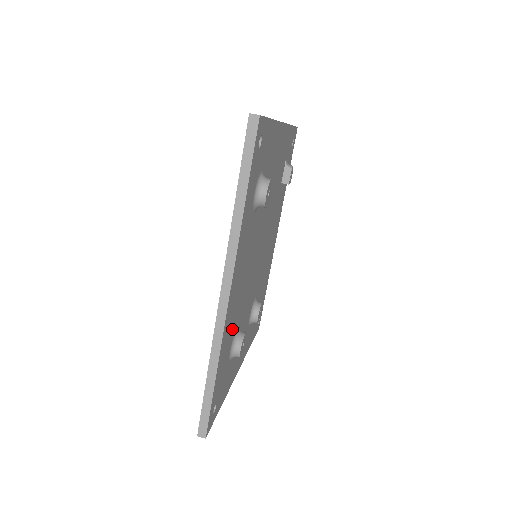
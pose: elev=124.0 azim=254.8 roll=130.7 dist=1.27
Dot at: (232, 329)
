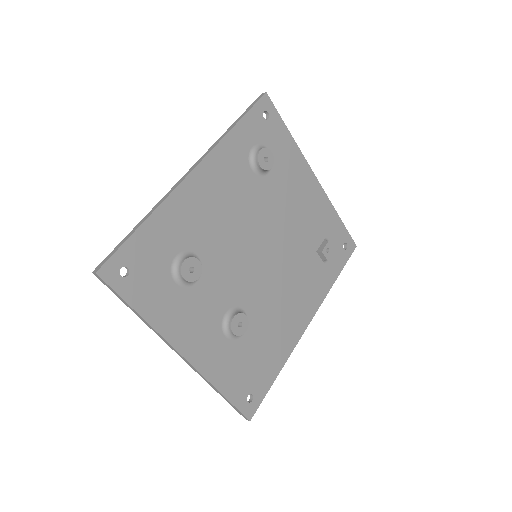
Dot at: (187, 232)
